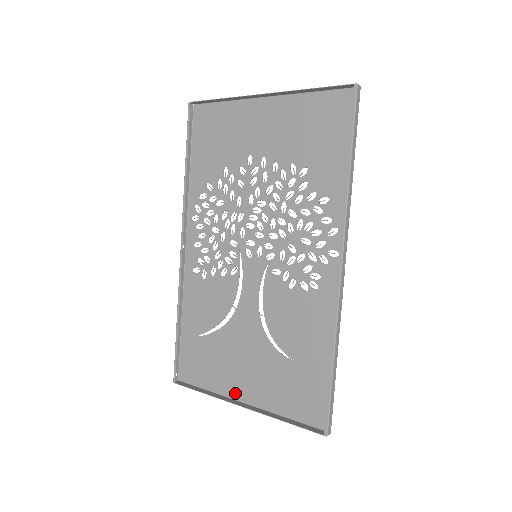
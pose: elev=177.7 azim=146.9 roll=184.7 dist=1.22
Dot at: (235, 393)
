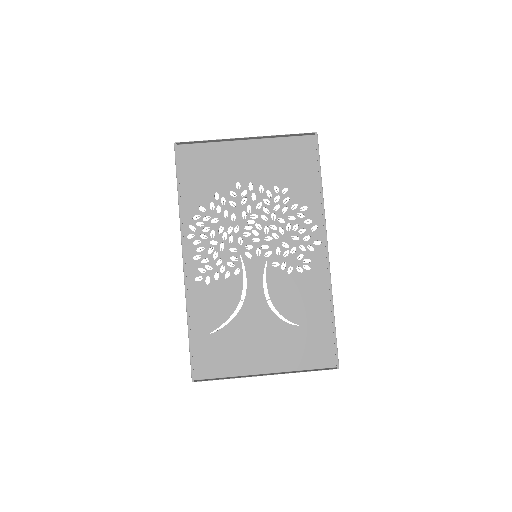
Dot at: (254, 369)
